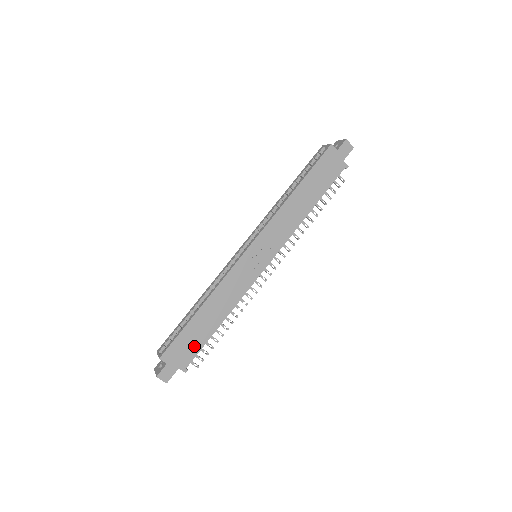
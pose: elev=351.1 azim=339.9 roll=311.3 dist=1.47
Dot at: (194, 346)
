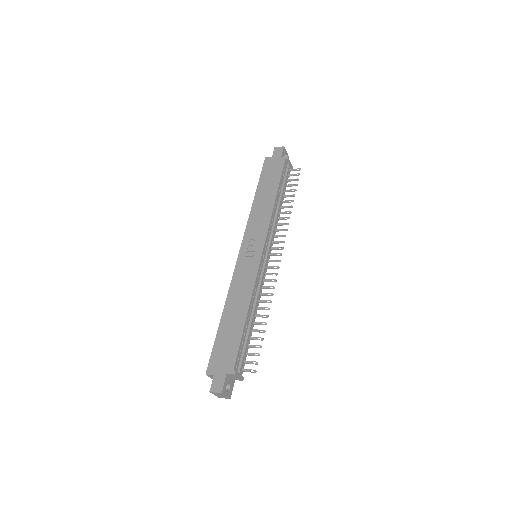
Dot at: (231, 347)
